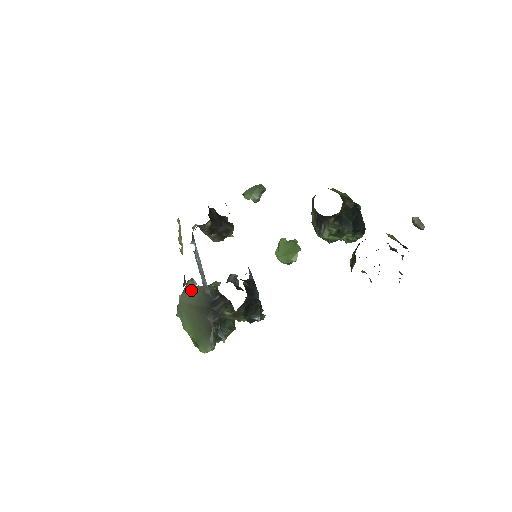
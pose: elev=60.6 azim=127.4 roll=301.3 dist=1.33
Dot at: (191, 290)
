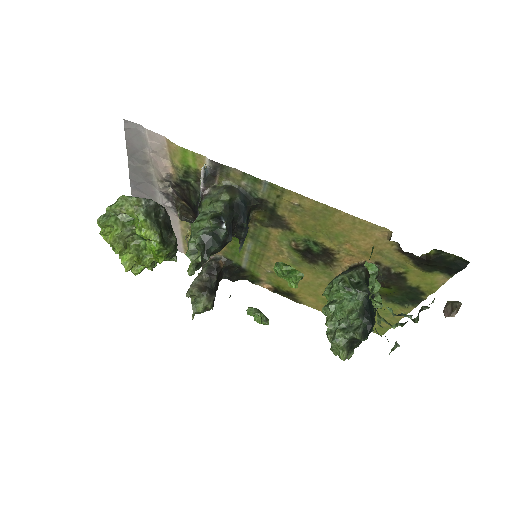
Dot at: occluded
